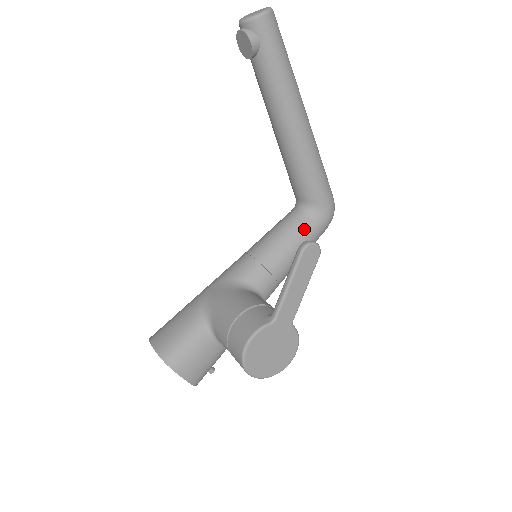
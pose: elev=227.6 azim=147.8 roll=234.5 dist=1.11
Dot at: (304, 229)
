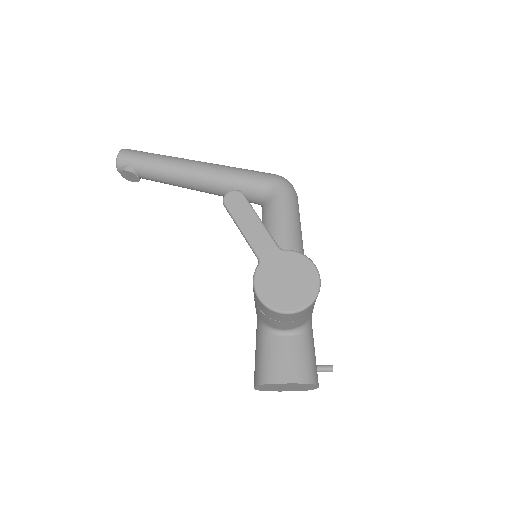
Dot at: (271, 208)
